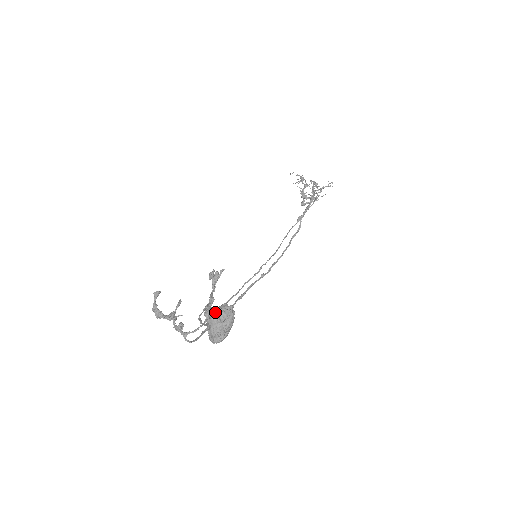
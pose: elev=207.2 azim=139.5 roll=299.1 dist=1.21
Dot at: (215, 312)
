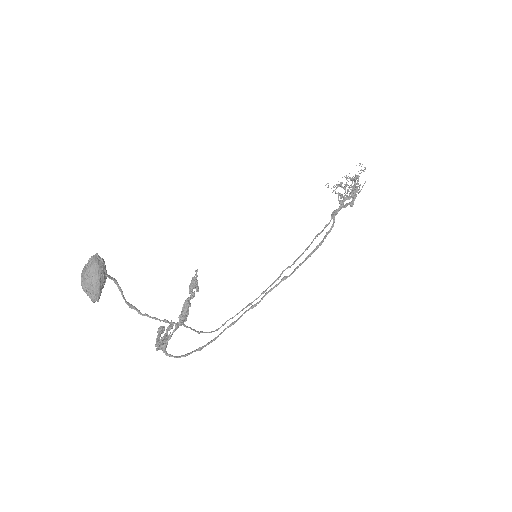
Dot at: (84, 266)
